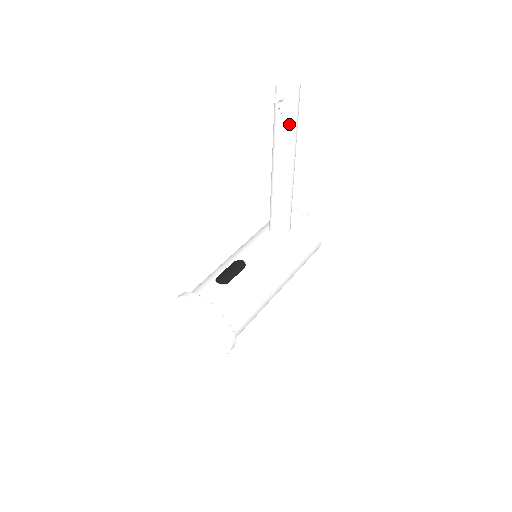
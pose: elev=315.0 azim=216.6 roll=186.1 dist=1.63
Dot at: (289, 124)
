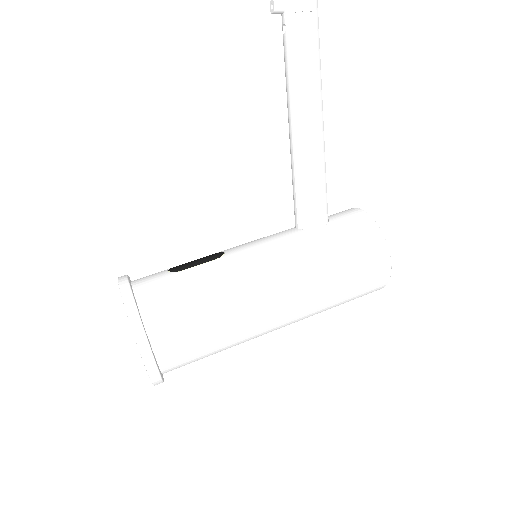
Dot at: (296, 44)
